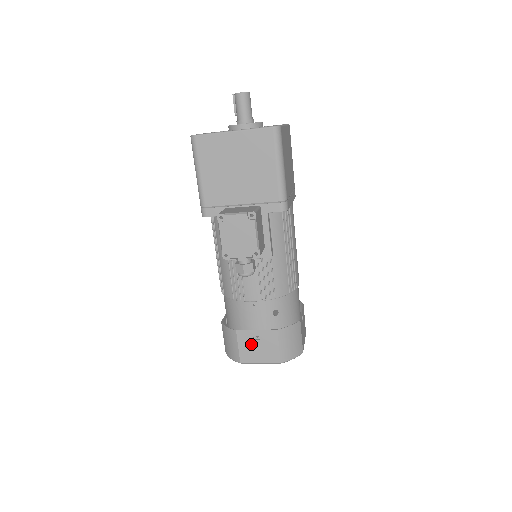
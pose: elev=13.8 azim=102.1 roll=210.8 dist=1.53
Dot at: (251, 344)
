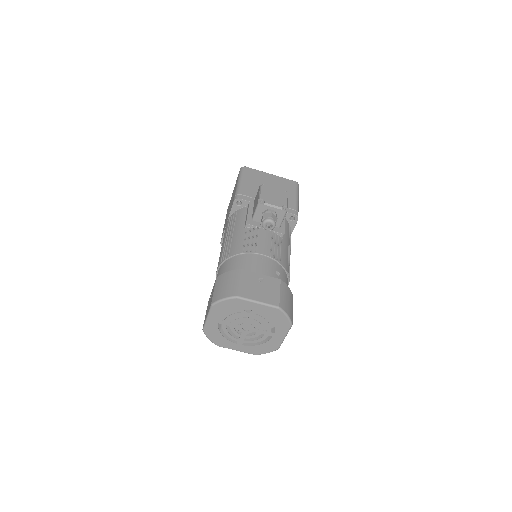
Dot at: (253, 283)
